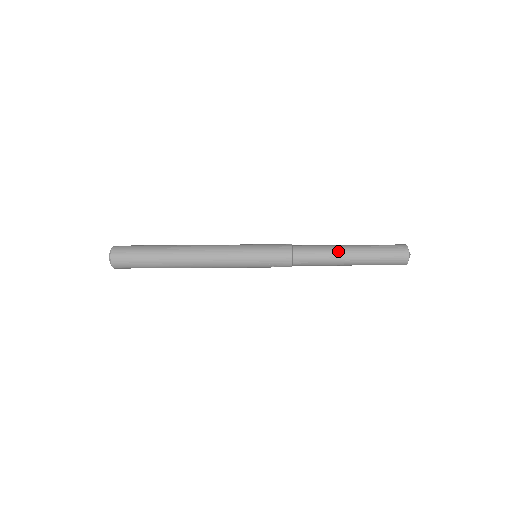
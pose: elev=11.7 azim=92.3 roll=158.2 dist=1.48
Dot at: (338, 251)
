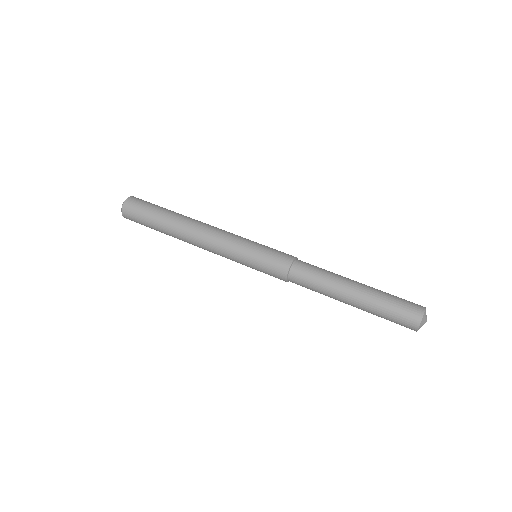
Dot at: (336, 299)
